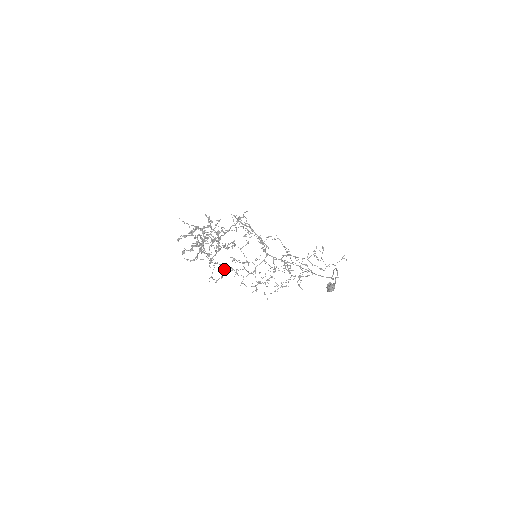
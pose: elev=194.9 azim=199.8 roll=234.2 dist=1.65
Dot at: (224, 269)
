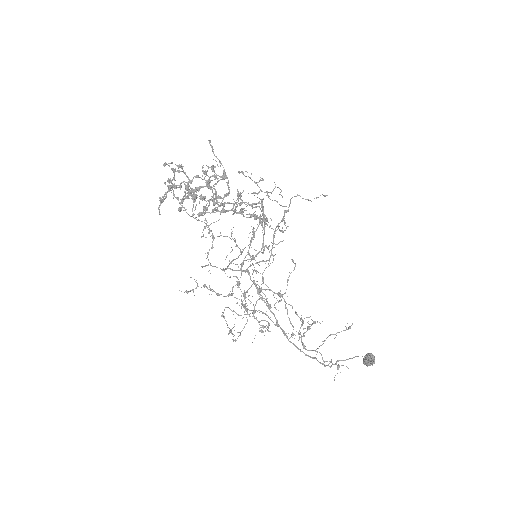
Dot at: occluded
